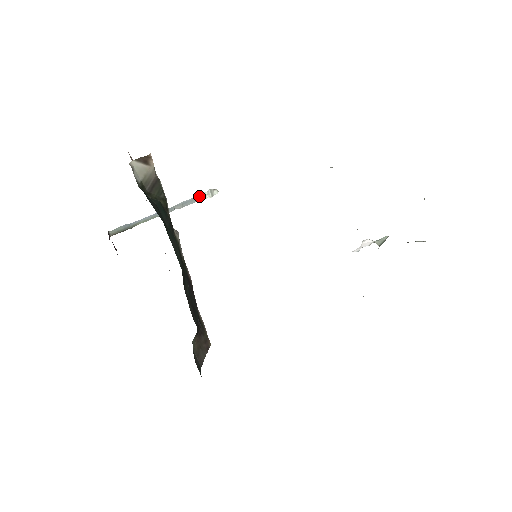
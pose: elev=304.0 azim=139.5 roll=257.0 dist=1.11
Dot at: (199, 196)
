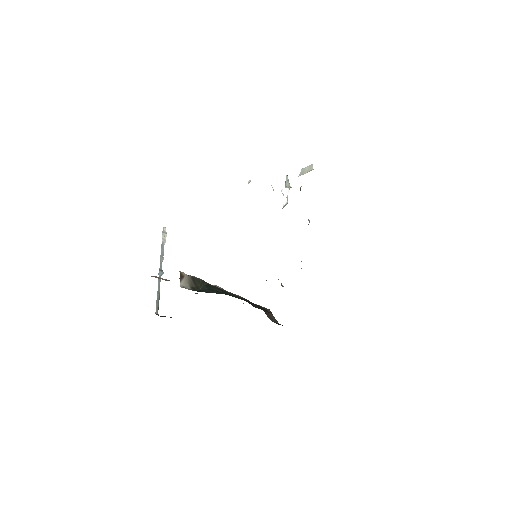
Dot at: (162, 242)
